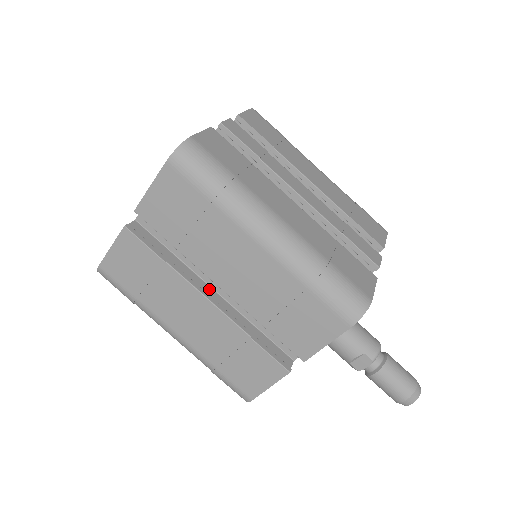
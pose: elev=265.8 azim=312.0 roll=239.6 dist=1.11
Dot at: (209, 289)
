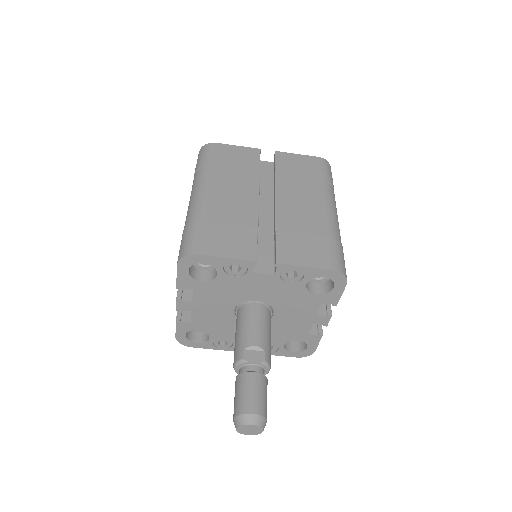
Dot at: occluded
